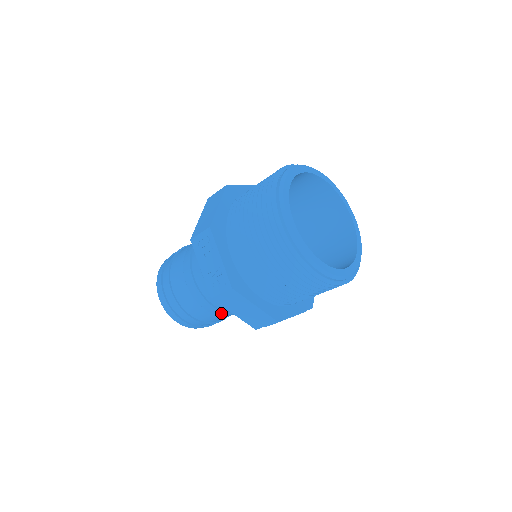
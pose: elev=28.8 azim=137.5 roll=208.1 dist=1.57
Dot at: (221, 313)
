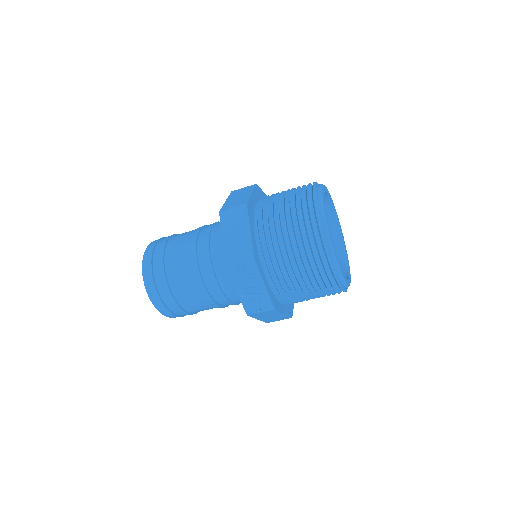
Dot at: (194, 268)
